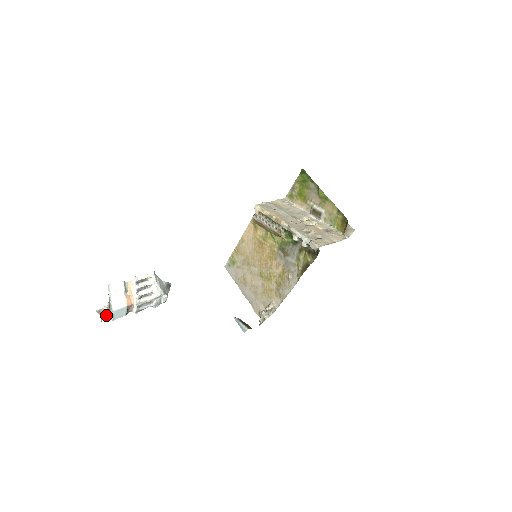
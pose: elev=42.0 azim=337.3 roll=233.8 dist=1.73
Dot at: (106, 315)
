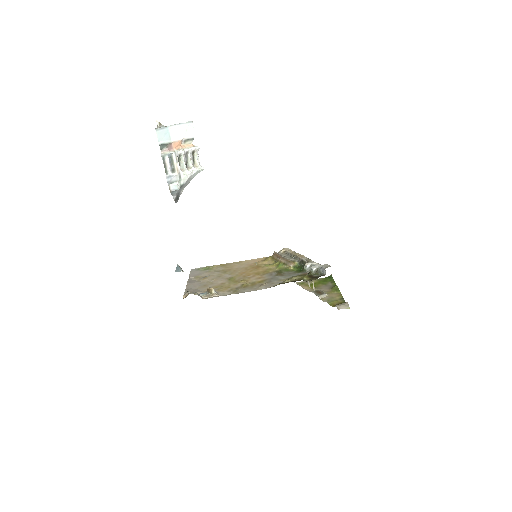
Dot at: (159, 123)
